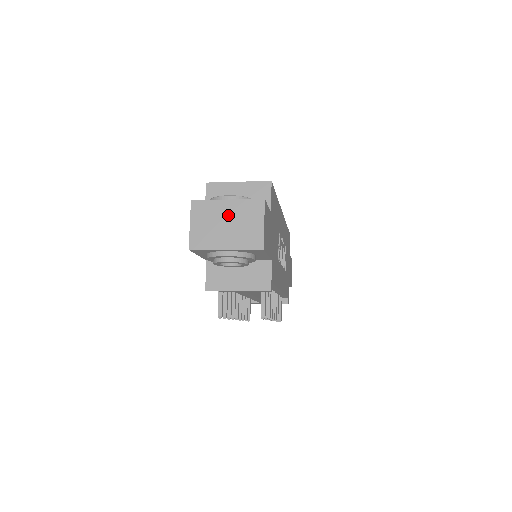
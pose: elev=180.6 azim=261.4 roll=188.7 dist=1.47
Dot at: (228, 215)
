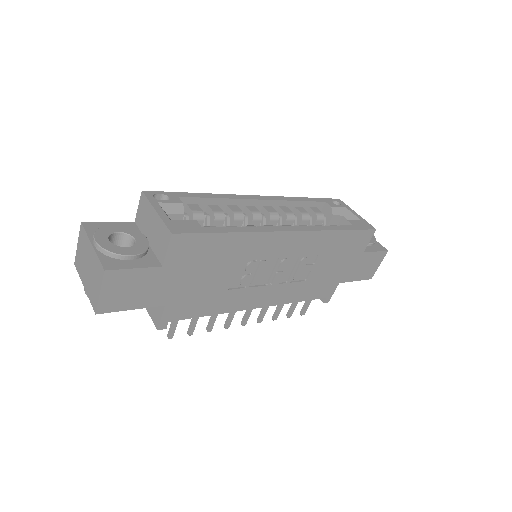
Dot at: (90, 260)
